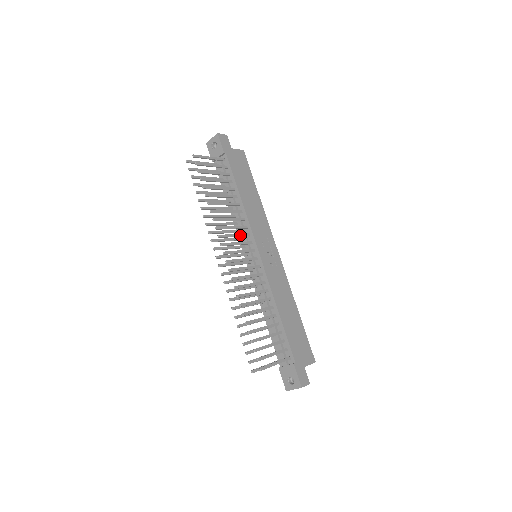
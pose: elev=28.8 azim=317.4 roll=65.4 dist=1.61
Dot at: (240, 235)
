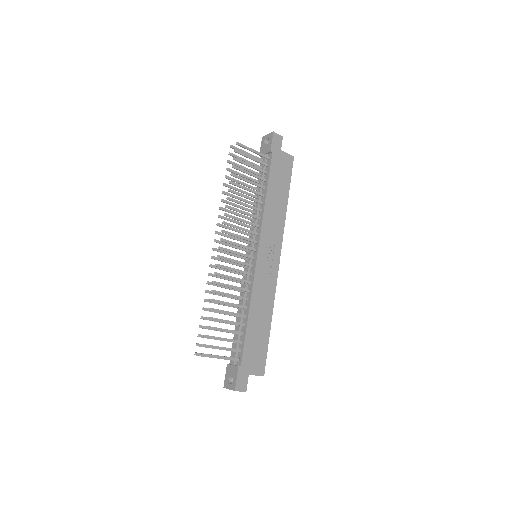
Dot at: (247, 230)
